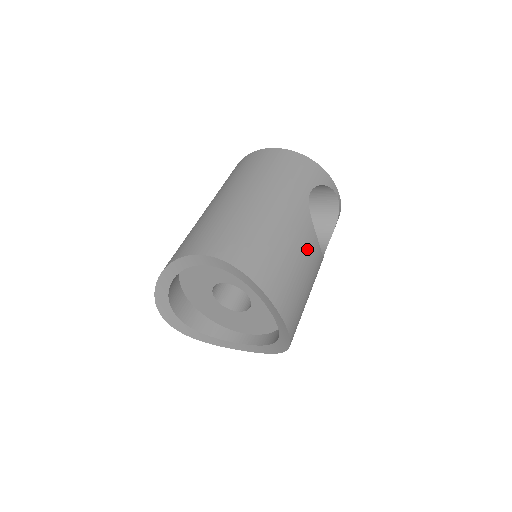
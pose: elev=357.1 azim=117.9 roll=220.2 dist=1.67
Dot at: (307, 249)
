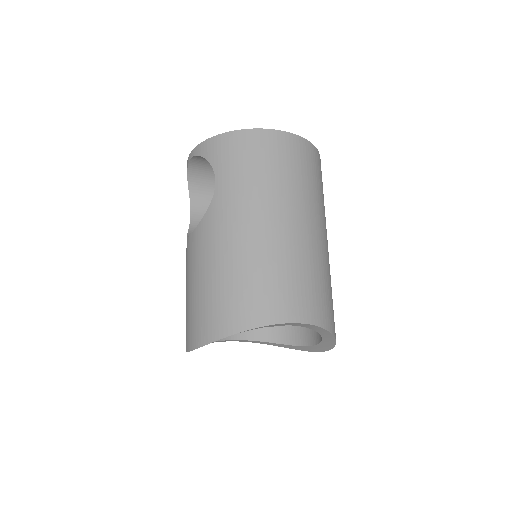
Dot at: occluded
